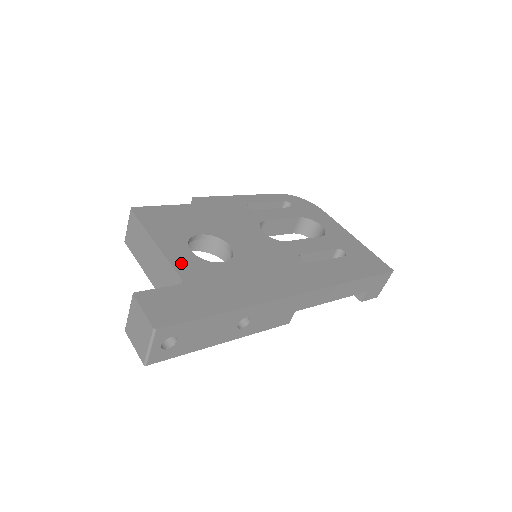
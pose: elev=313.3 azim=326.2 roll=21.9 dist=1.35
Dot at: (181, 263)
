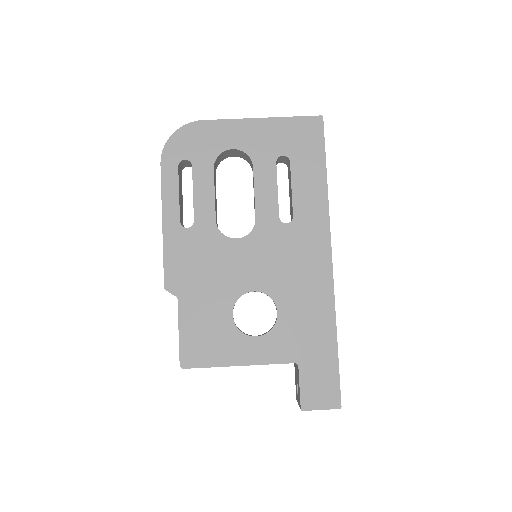
Dot at: (272, 354)
